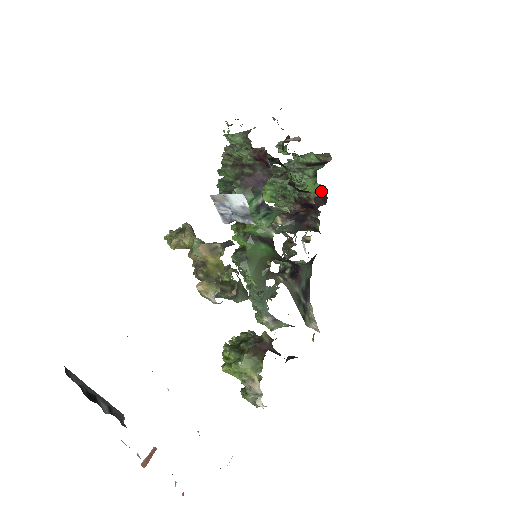
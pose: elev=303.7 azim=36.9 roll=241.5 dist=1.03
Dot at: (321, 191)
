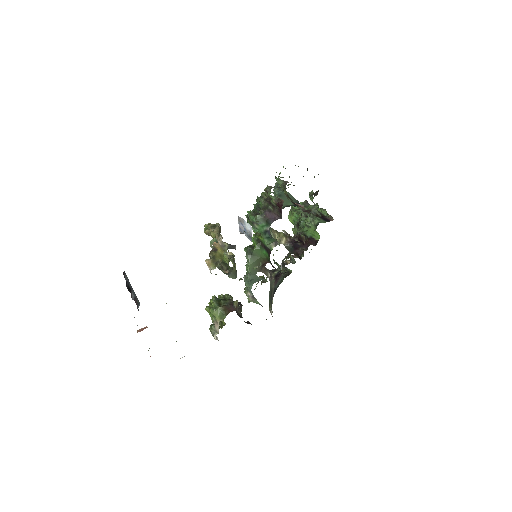
Dot at: (317, 236)
